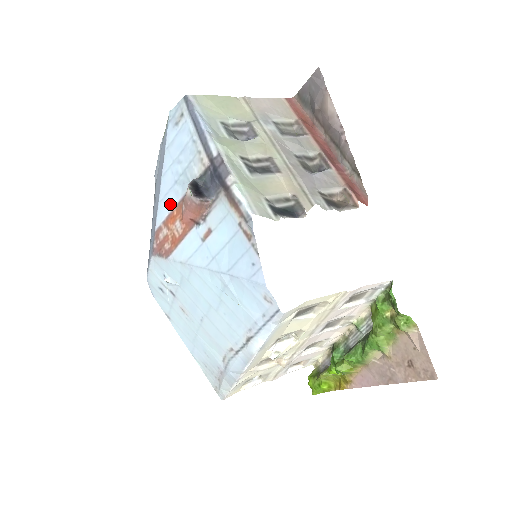
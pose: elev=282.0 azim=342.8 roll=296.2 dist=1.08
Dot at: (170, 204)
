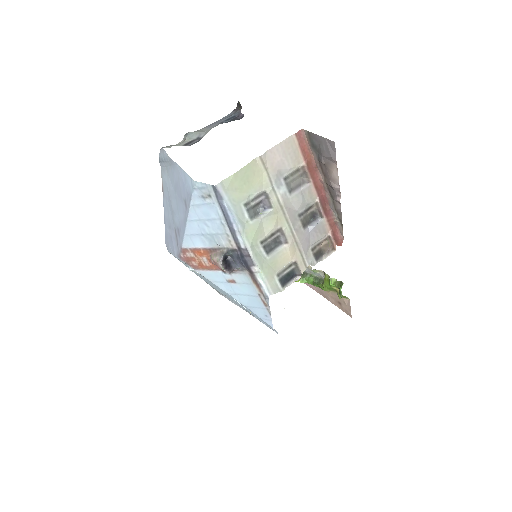
Dot at: (197, 244)
